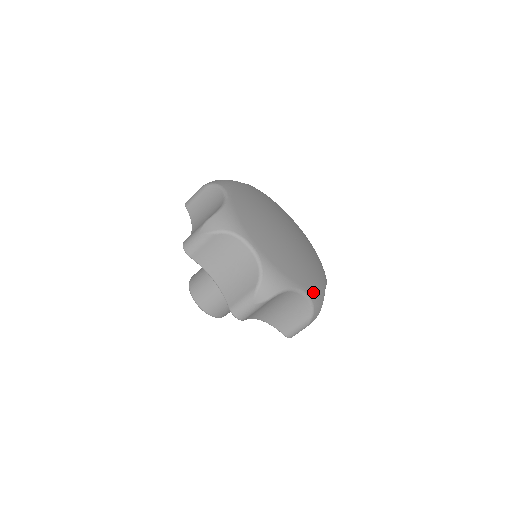
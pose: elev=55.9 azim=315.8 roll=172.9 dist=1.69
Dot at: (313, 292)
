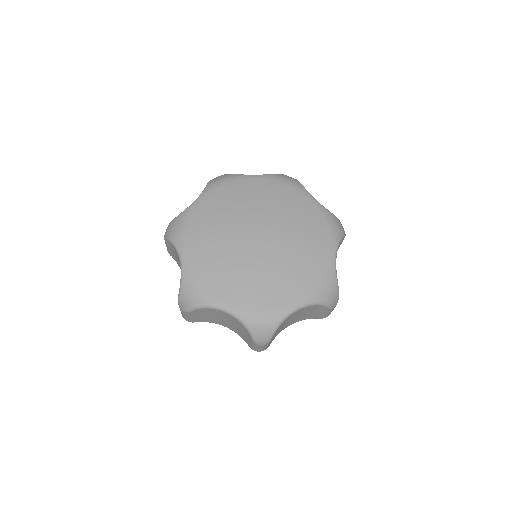
Dot at: (250, 313)
